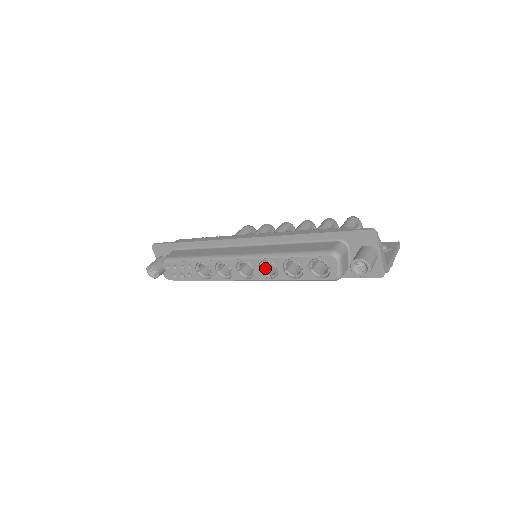
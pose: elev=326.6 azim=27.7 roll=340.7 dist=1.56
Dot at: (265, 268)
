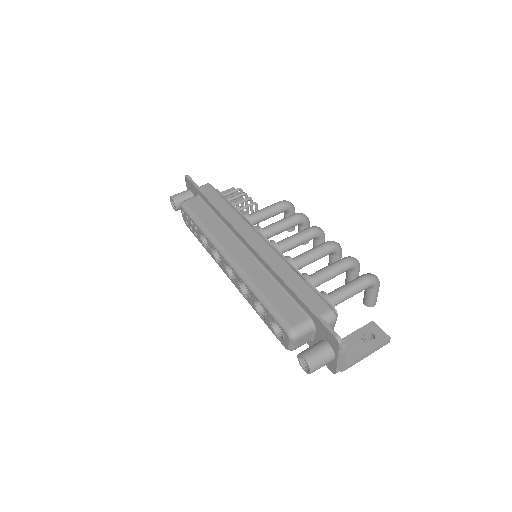
Dot at: occluded
